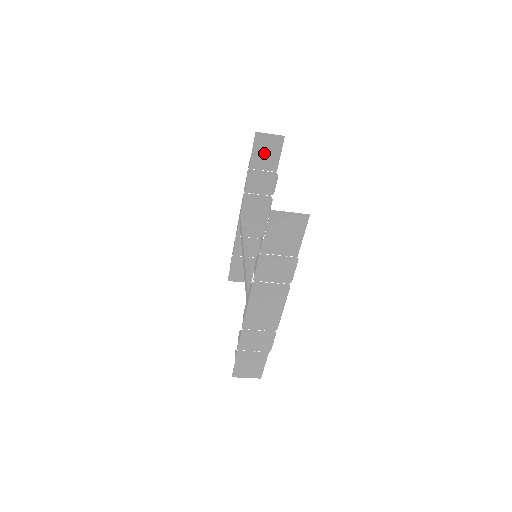
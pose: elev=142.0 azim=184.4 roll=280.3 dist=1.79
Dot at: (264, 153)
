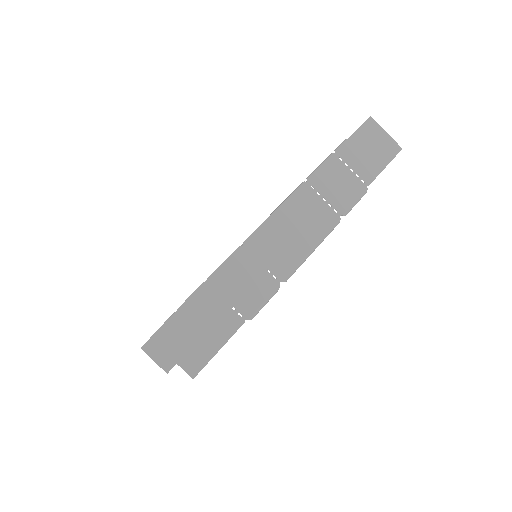
Dot at: occluded
